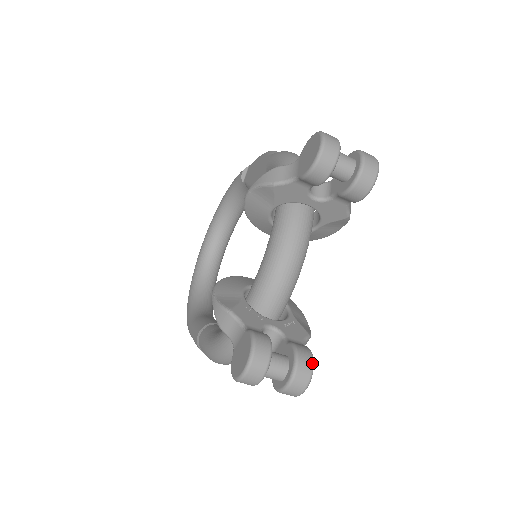
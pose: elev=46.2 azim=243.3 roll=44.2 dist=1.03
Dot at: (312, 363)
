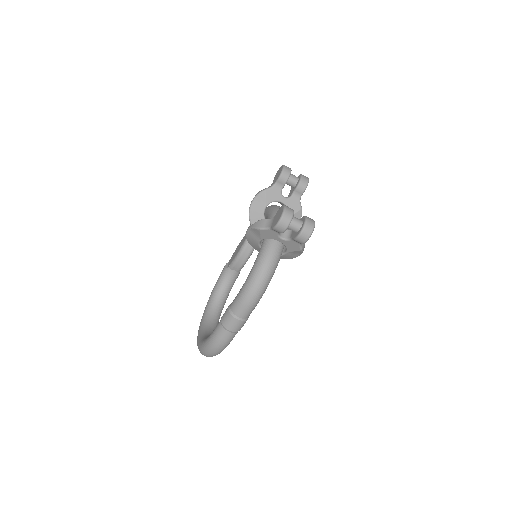
Dot at: occluded
